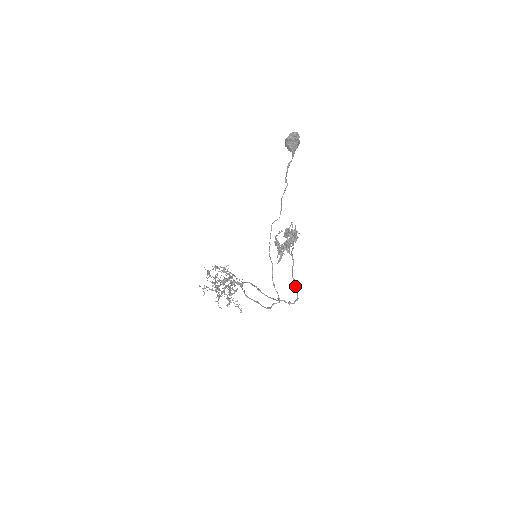
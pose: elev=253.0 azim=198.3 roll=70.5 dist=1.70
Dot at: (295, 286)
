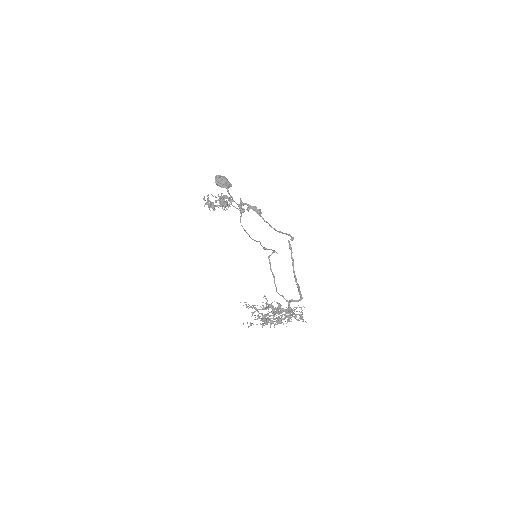
Dot at: (283, 233)
